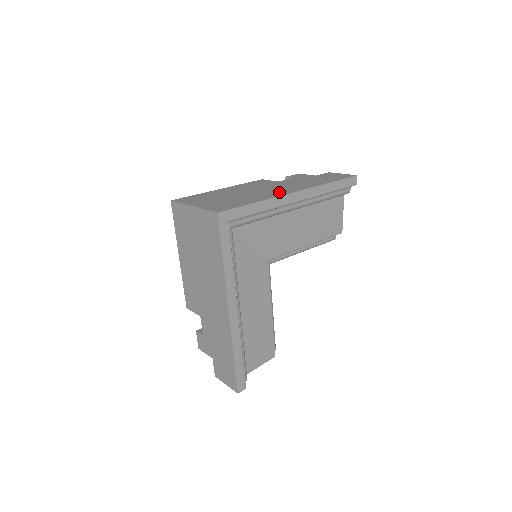
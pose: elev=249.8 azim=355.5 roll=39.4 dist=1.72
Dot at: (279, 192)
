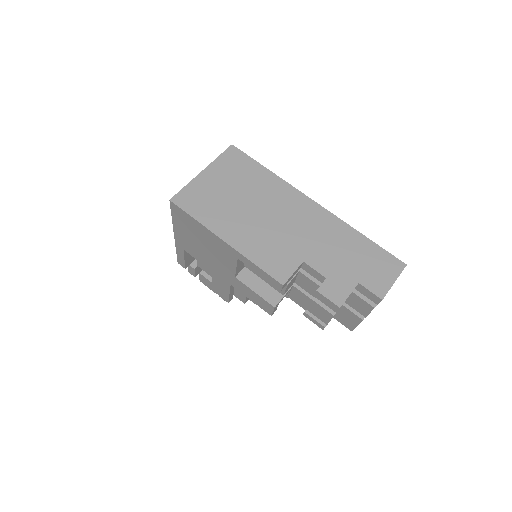
Dot at: occluded
